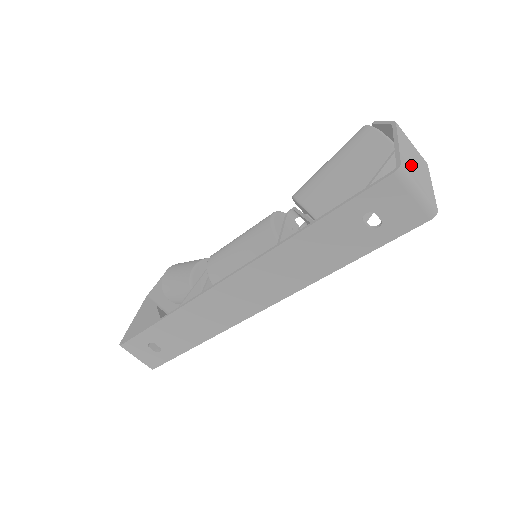
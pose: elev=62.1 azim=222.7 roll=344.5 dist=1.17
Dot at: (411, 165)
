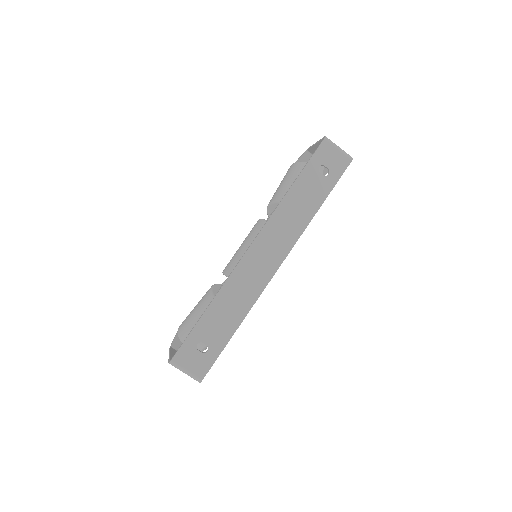
Dot at: occluded
